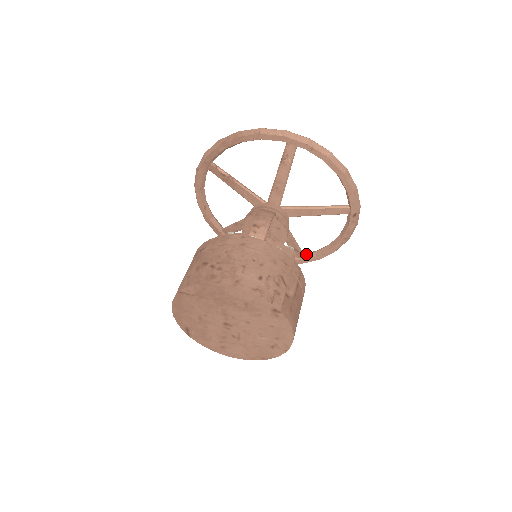
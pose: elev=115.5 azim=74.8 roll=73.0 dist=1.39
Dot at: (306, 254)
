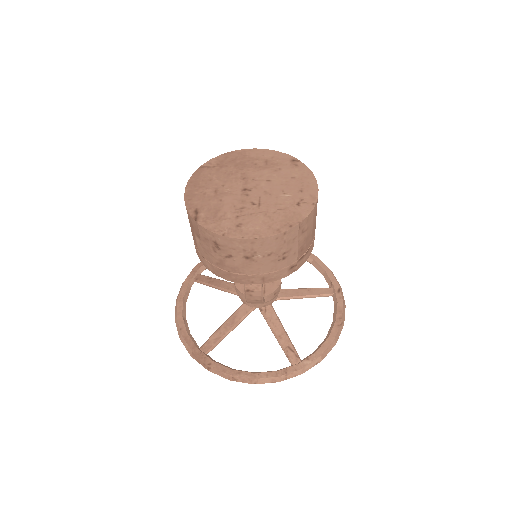
Dot at: (303, 359)
